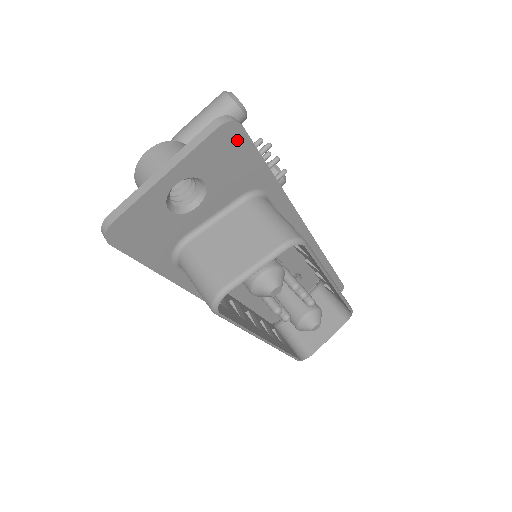
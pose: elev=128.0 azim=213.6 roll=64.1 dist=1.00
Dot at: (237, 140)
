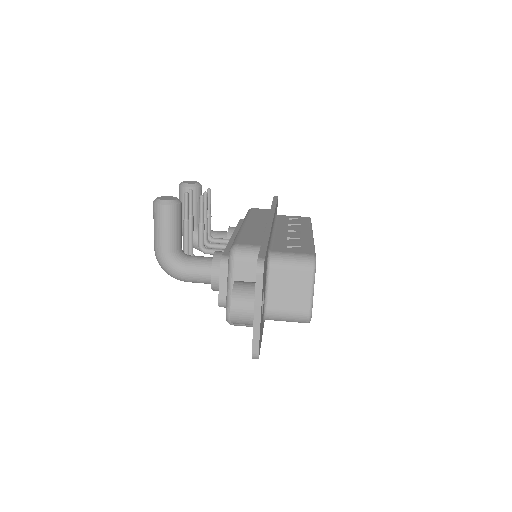
Dot at: occluded
